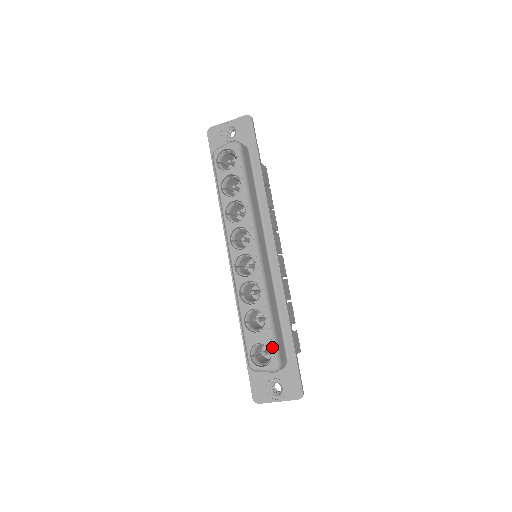
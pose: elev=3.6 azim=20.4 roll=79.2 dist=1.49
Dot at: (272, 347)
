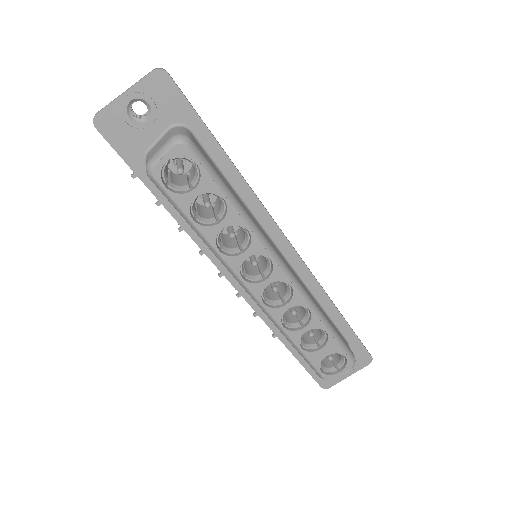
Dot at: (344, 352)
